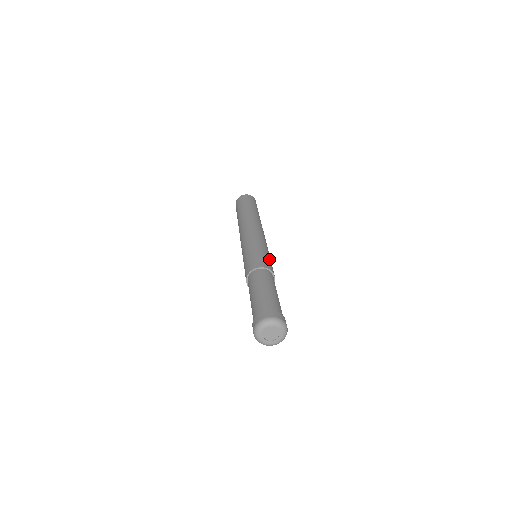
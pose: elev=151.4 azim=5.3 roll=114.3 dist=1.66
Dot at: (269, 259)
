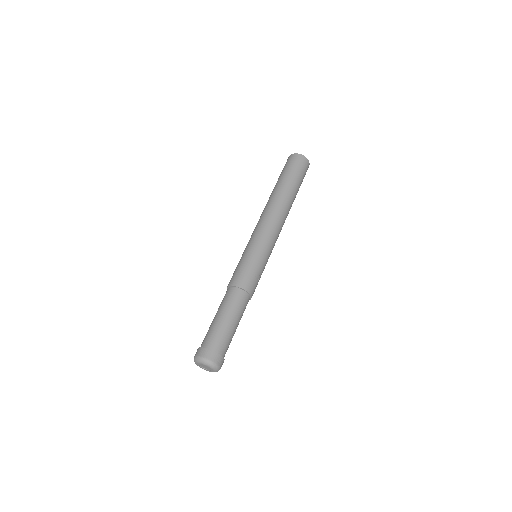
Dot at: (257, 272)
